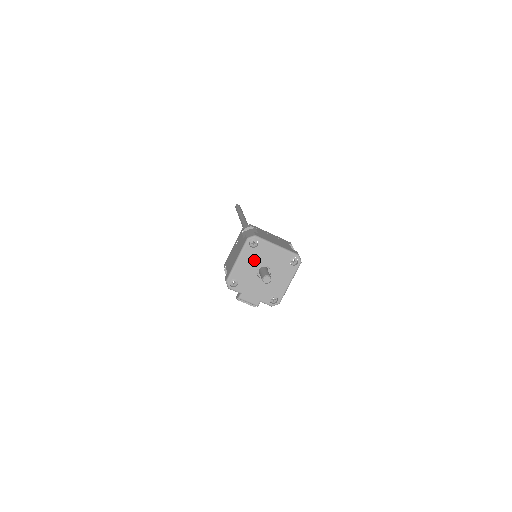
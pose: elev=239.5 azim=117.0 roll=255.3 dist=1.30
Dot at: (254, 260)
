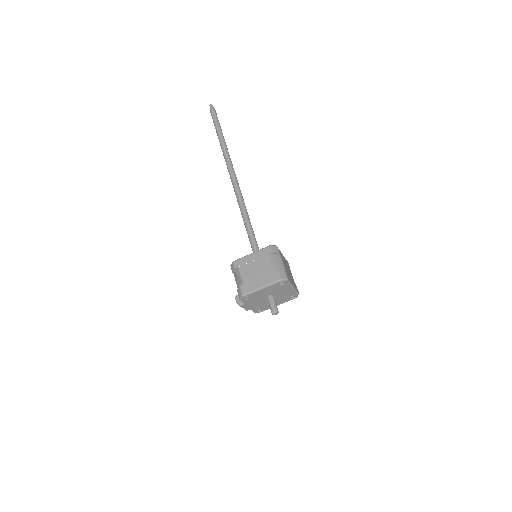
Dot at: (272, 291)
